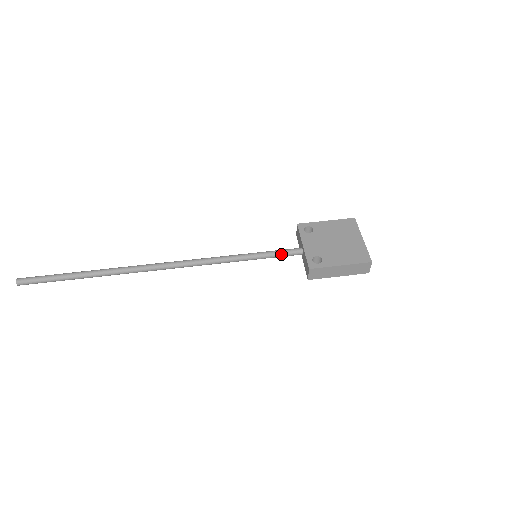
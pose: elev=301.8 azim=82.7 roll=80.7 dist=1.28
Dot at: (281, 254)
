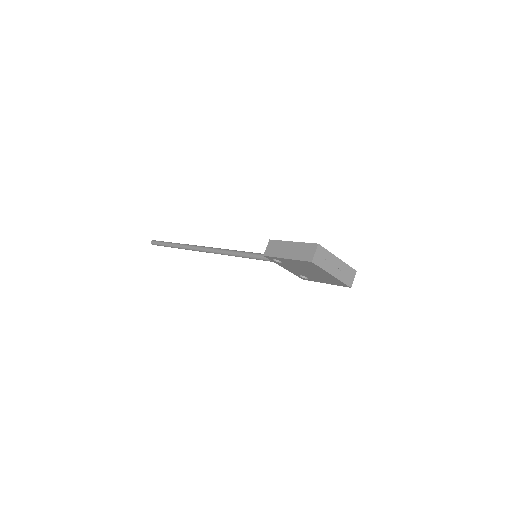
Dot at: occluded
